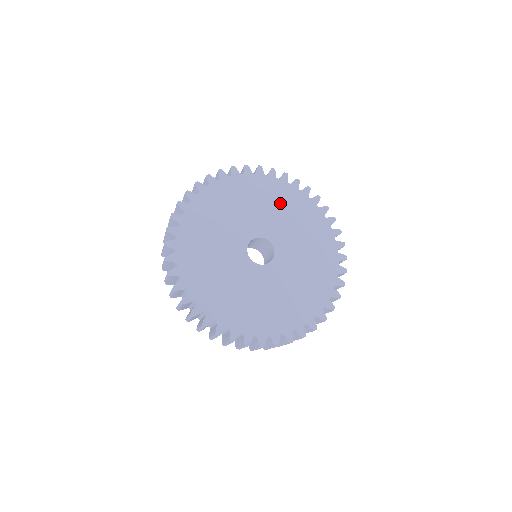
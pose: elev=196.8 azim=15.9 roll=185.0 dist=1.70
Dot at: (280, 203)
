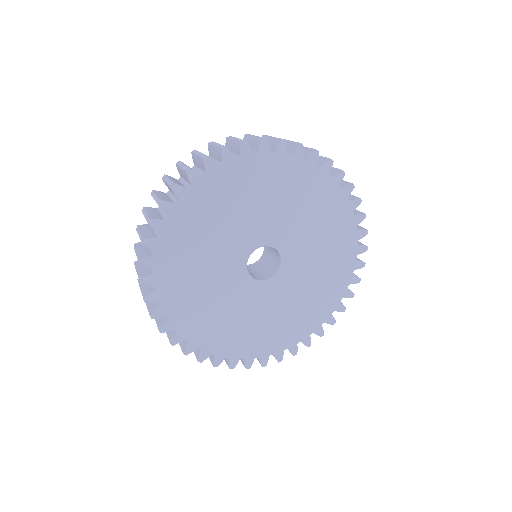
Dot at: (257, 191)
